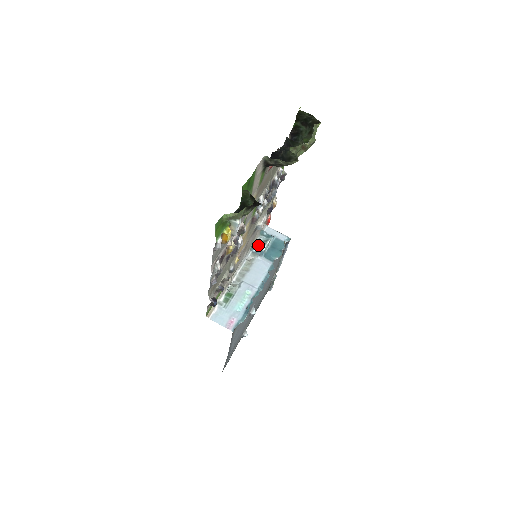
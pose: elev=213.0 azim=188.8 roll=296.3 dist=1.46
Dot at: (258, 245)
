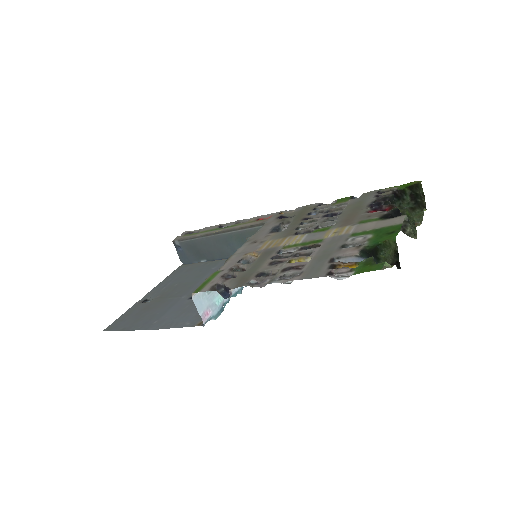
Dot at: occluded
